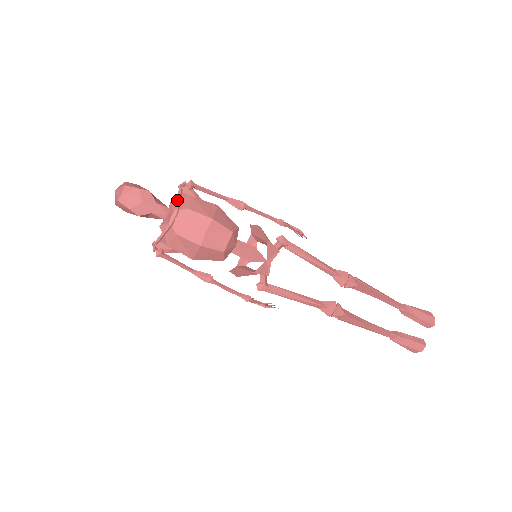
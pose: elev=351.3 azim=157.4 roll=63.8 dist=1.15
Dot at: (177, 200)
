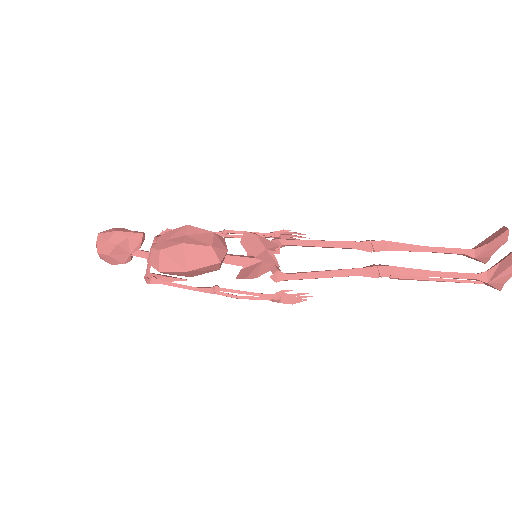
Dot at: occluded
